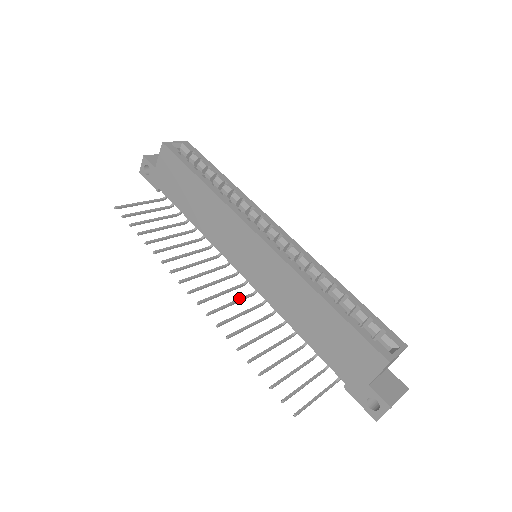
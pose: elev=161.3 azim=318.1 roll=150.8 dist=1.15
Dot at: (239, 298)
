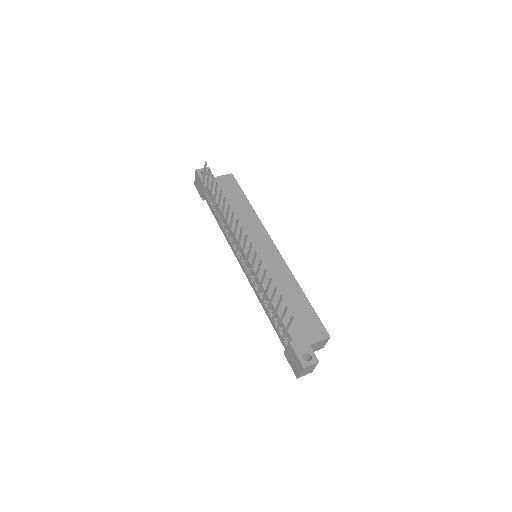
Dot at: (247, 260)
